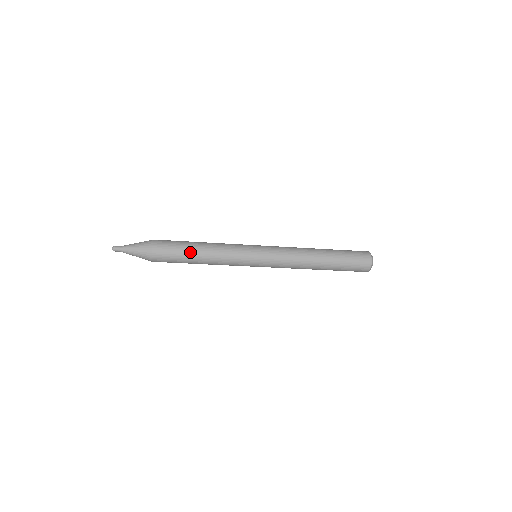
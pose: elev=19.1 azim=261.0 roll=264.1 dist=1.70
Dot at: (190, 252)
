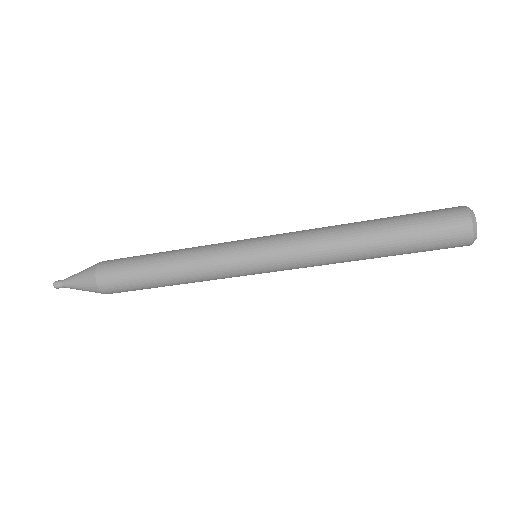
Dot at: (151, 254)
